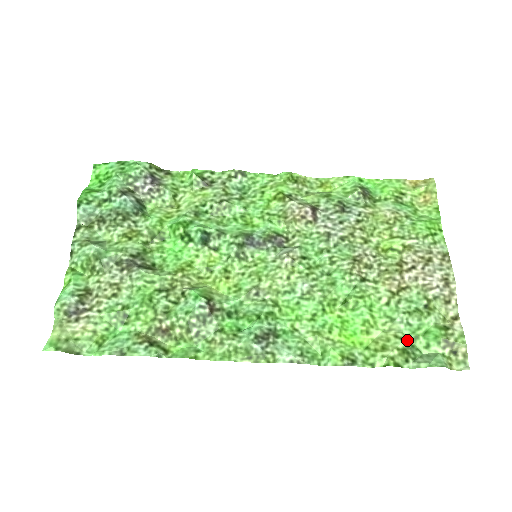
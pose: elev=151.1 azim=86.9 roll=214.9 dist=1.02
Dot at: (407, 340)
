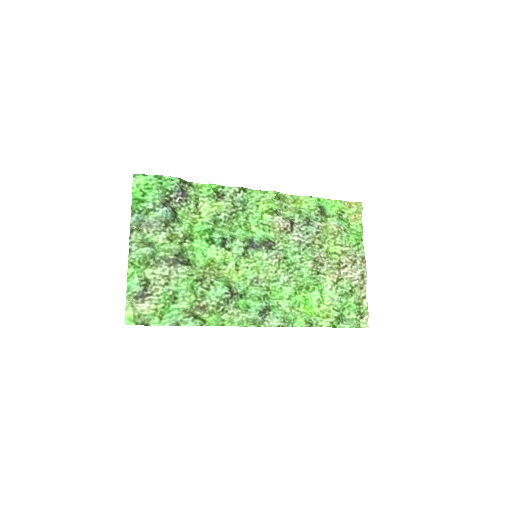
Dot at: (339, 311)
